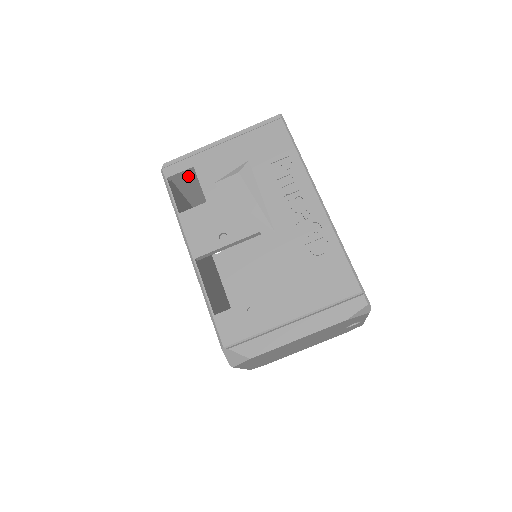
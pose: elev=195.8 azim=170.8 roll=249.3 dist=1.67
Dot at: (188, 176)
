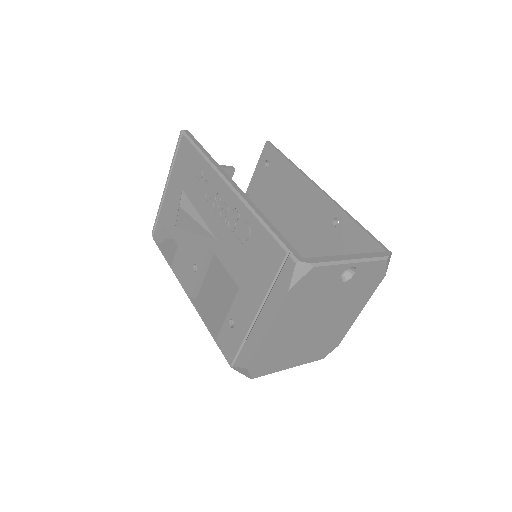
Dot at: occluded
